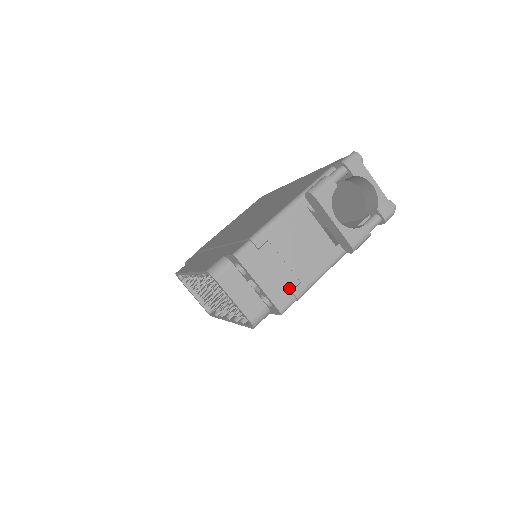
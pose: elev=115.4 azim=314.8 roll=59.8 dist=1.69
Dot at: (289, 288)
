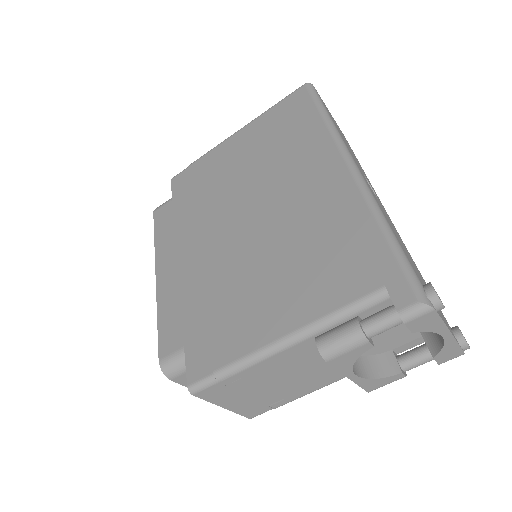
Dot at: (266, 404)
